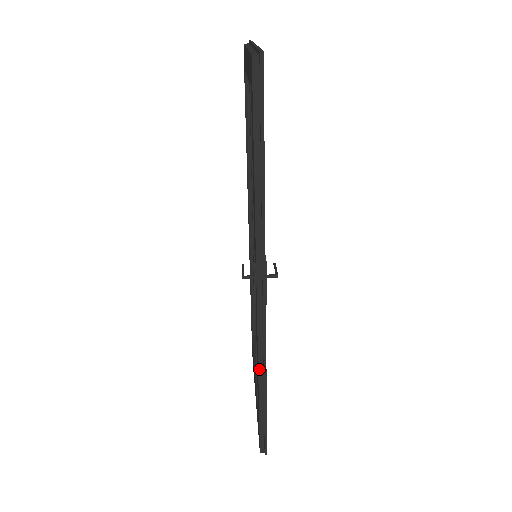
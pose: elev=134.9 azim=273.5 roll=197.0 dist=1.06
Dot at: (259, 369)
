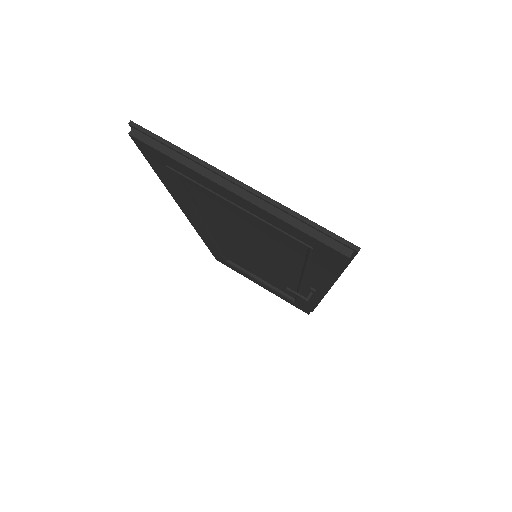
Dot at: occluded
